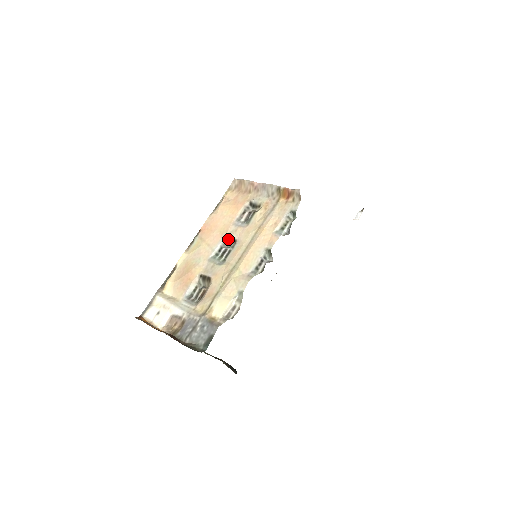
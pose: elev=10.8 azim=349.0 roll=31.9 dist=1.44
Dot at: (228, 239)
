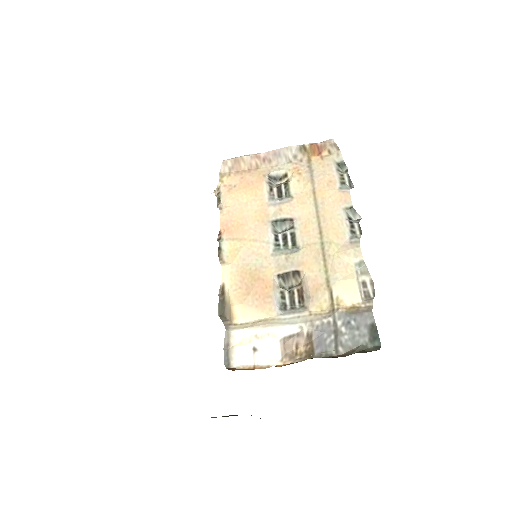
Dot at: (278, 223)
